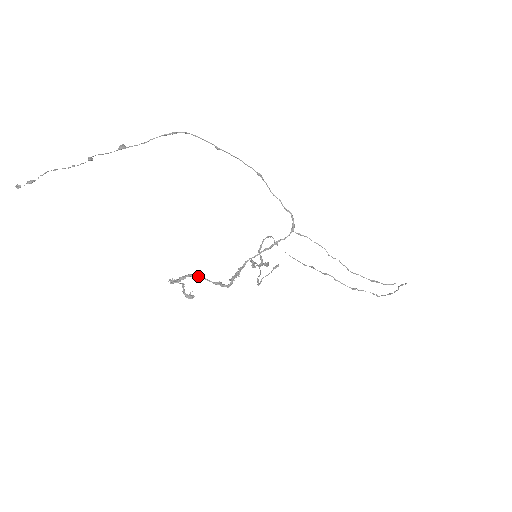
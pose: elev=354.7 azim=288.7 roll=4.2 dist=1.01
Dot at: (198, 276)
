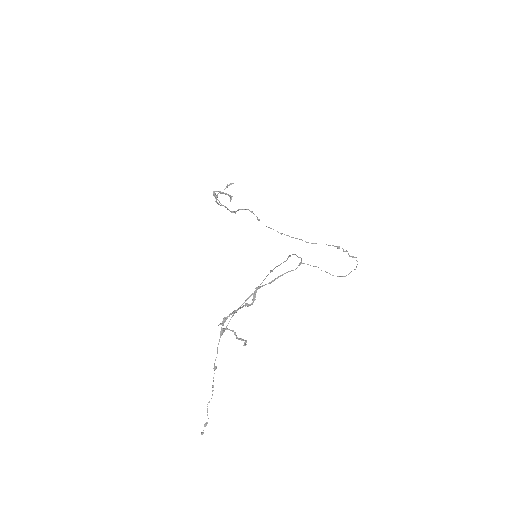
Dot at: (235, 312)
